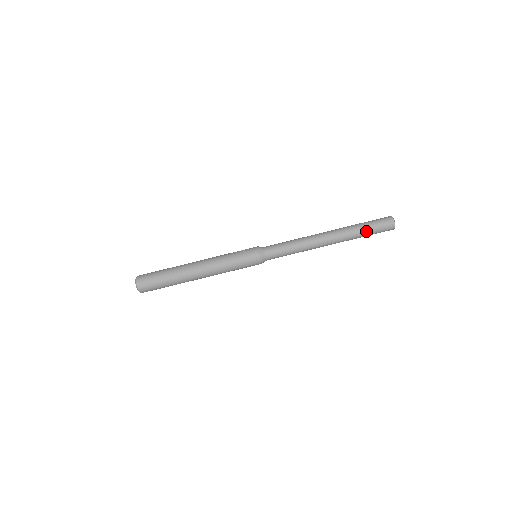
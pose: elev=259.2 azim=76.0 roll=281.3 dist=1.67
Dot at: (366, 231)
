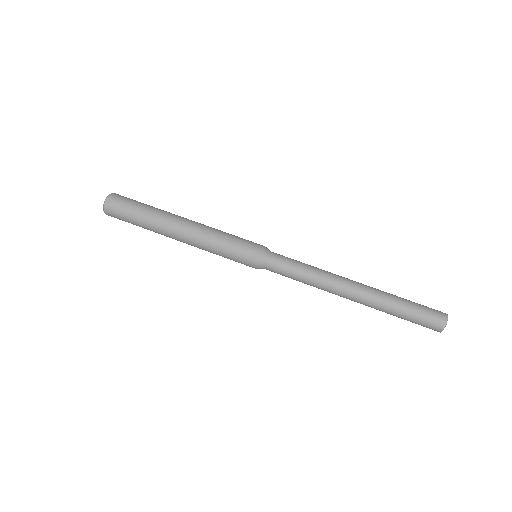
Dot at: (405, 307)
